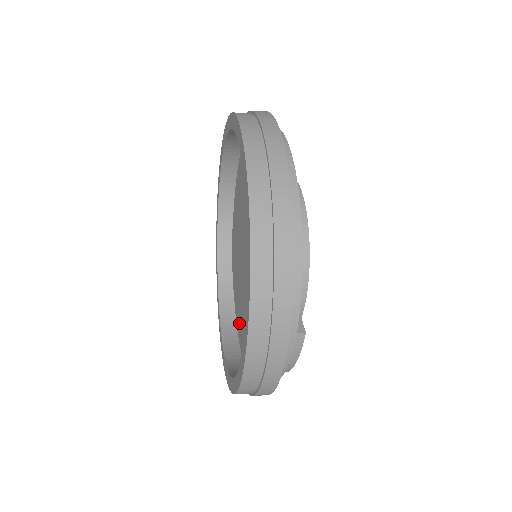
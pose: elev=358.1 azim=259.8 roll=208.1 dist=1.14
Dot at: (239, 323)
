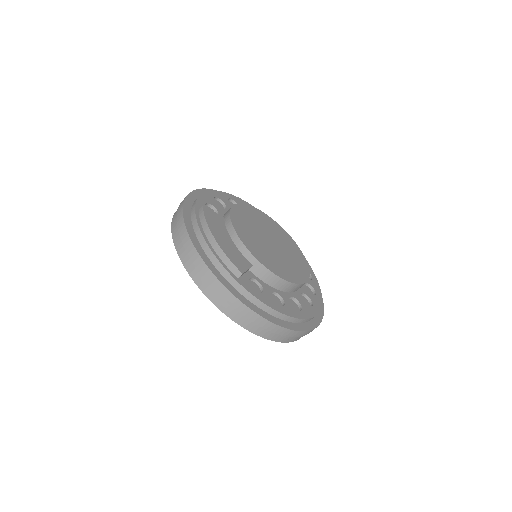
Dot at: occluded
